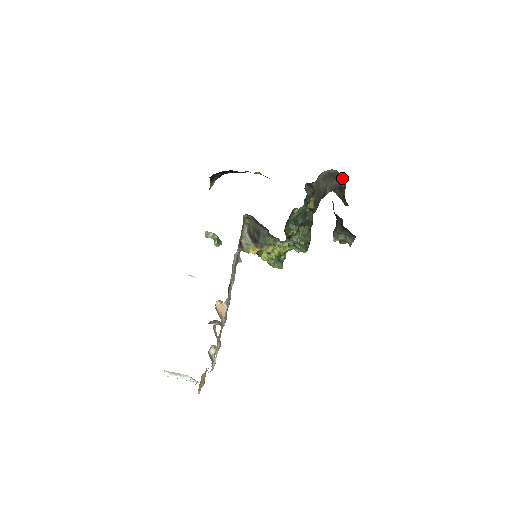
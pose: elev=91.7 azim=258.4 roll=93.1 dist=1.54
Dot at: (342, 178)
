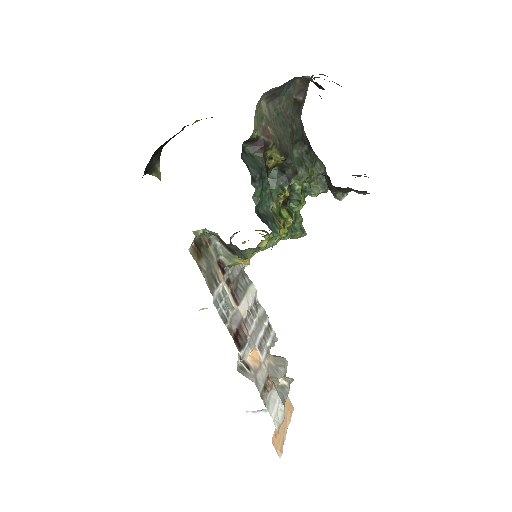
Dot at: occluded
